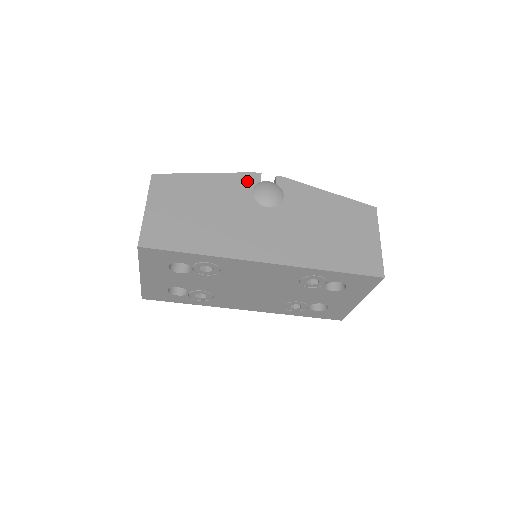
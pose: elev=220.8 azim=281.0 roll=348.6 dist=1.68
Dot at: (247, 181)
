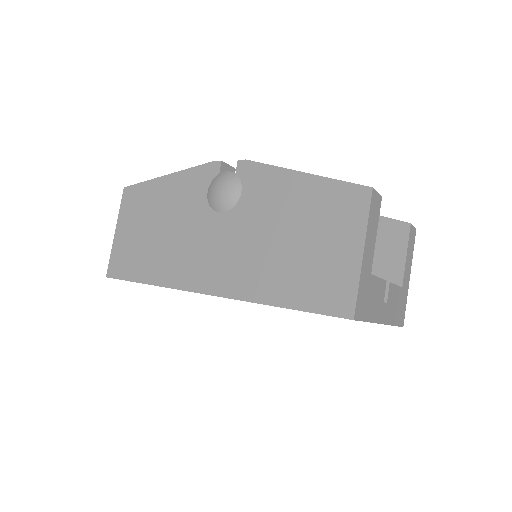
Dot at: (204, 177)
